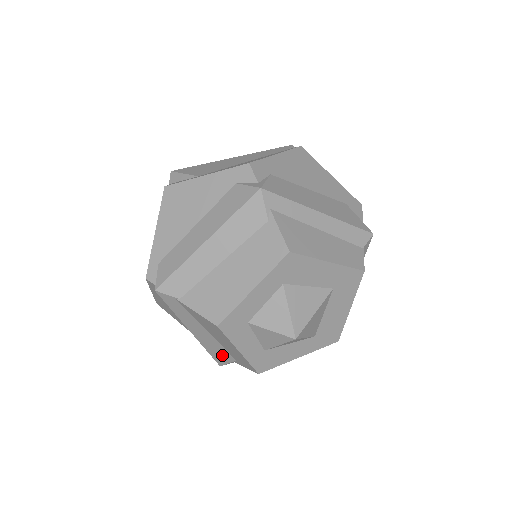
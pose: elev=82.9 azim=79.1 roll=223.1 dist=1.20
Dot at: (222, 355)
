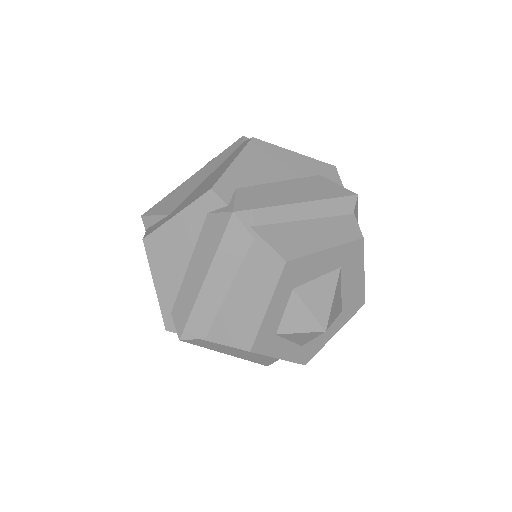
Dot at: (265, 359)
